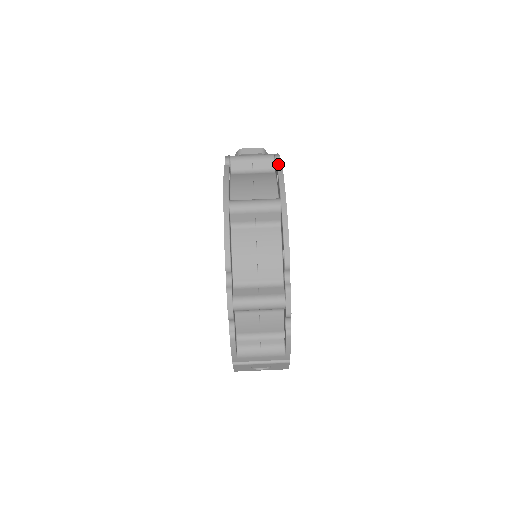
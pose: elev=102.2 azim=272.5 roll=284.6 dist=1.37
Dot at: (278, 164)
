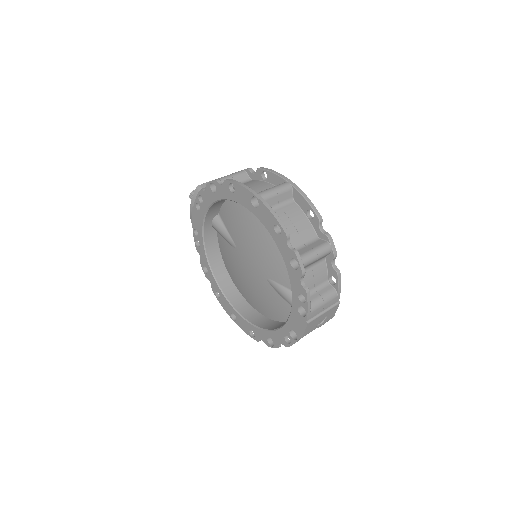
Dot at: (261, 168)
